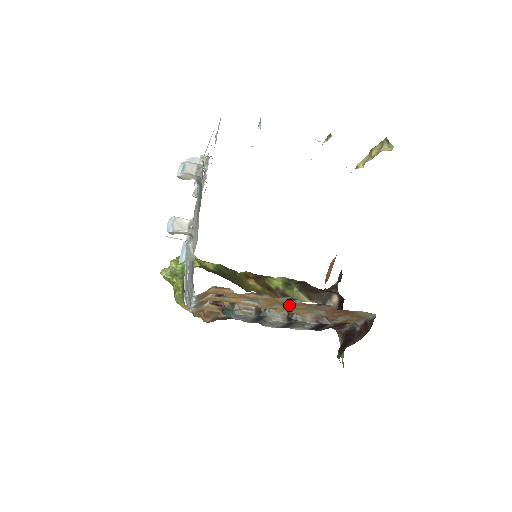
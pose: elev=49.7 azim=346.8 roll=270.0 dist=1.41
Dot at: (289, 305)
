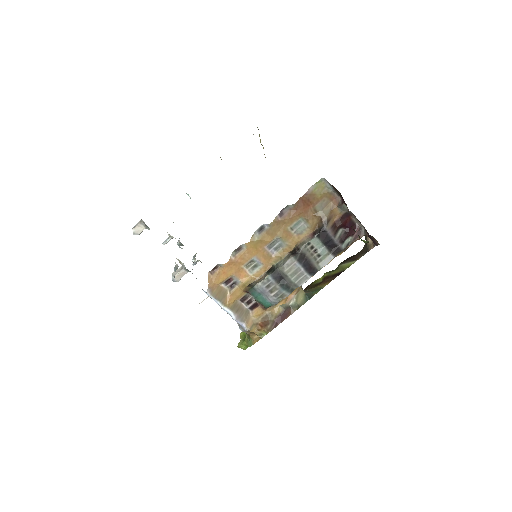
Dot at: (278, 243)
